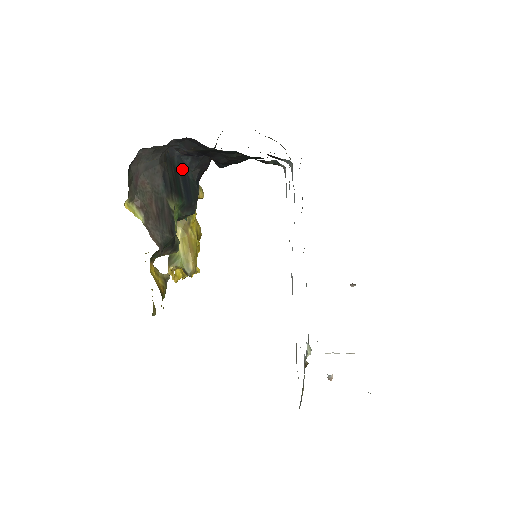
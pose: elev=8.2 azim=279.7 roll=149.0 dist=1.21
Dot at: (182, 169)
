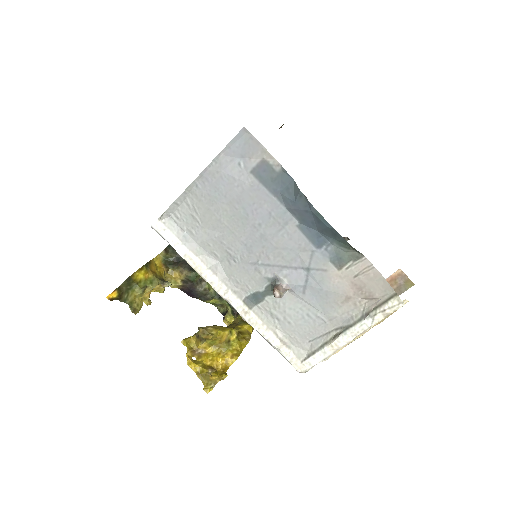
Dot at: occluded
